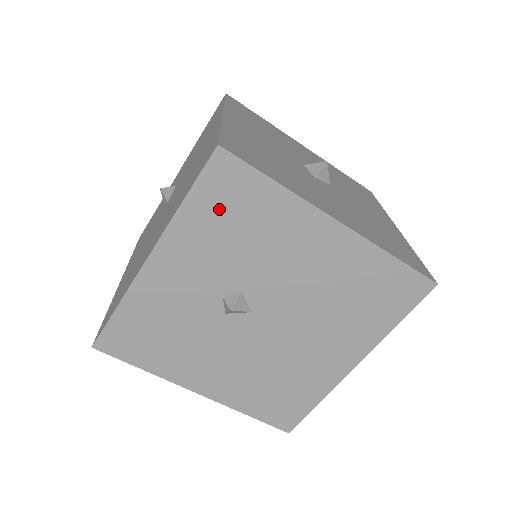
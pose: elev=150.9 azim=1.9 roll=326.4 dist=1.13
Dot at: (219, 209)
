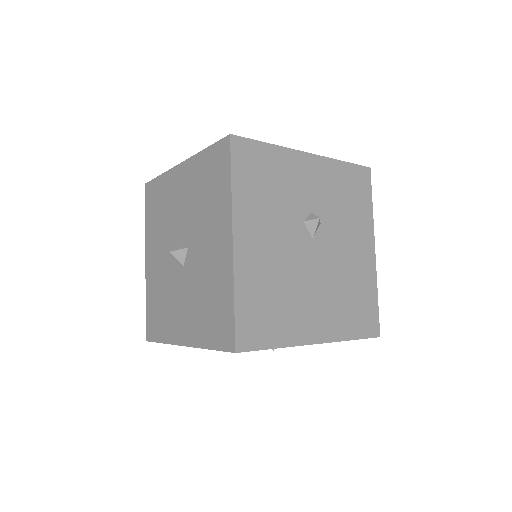
Dot at: (350, 183)
